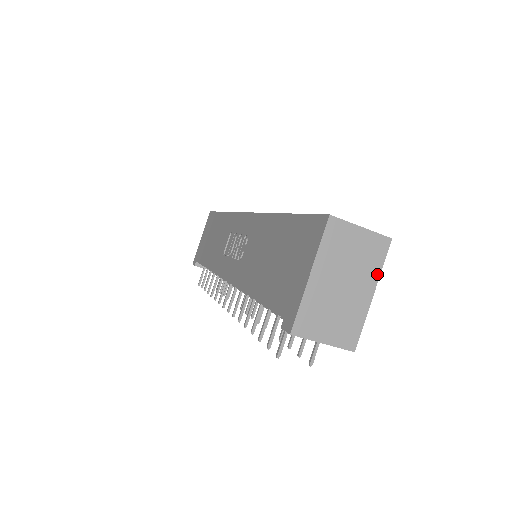
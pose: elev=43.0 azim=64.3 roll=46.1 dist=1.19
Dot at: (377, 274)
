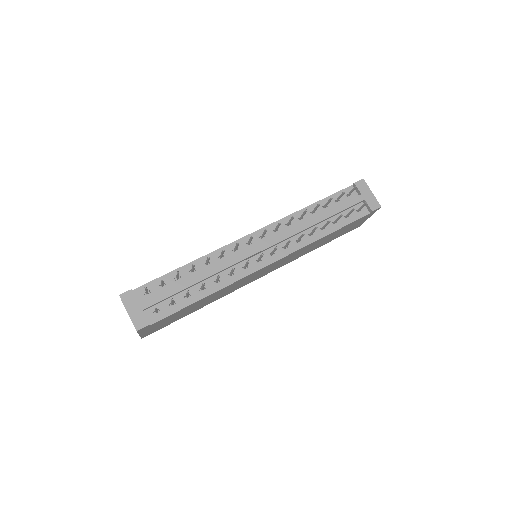
Dot at: occluded
